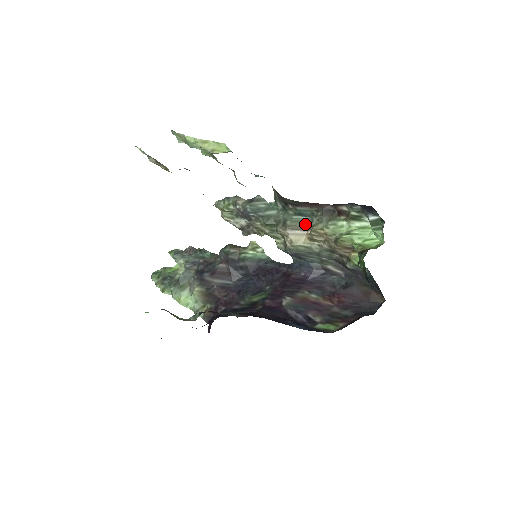
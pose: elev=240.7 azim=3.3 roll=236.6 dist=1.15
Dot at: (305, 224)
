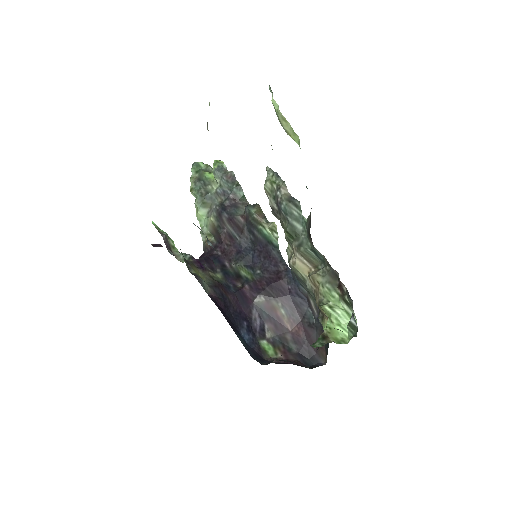
Dot at: (314, 261)
